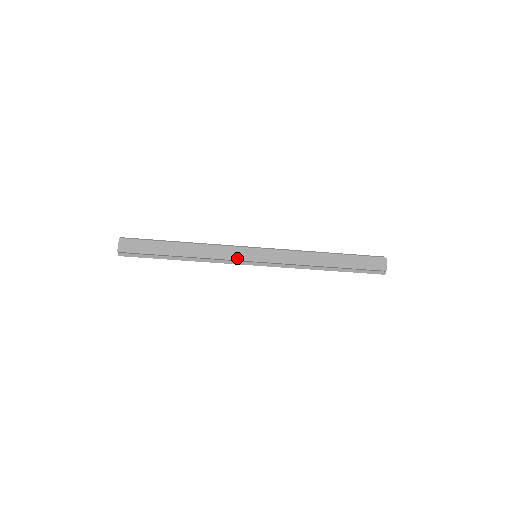
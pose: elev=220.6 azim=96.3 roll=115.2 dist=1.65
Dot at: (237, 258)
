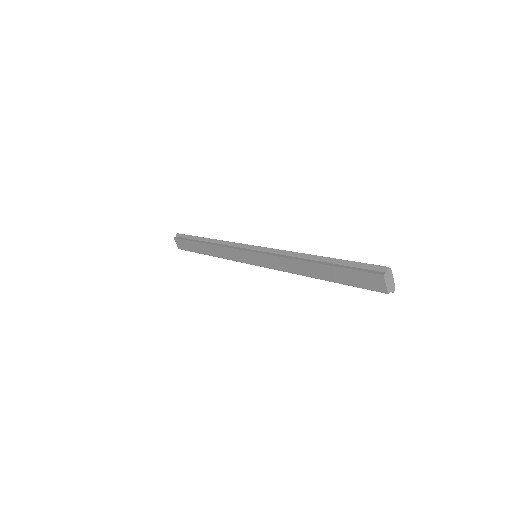
Dot at: (241, 260)
